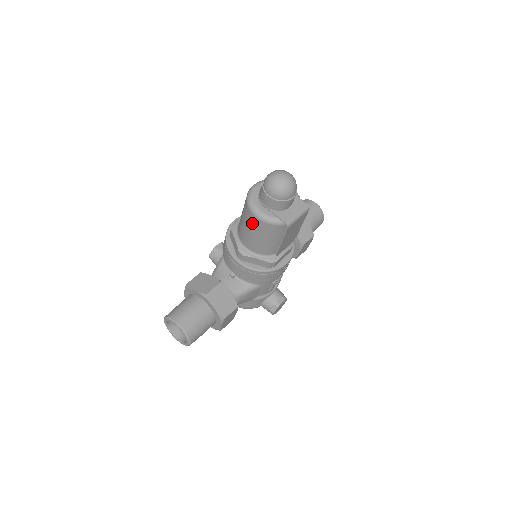
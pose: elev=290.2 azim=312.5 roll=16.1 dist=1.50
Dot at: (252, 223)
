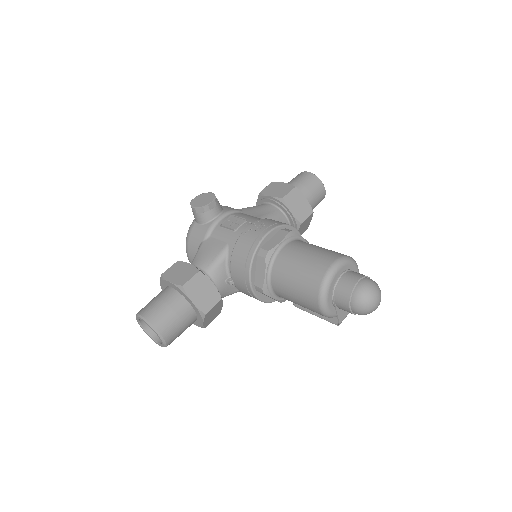
Dot at: (308, 302)
